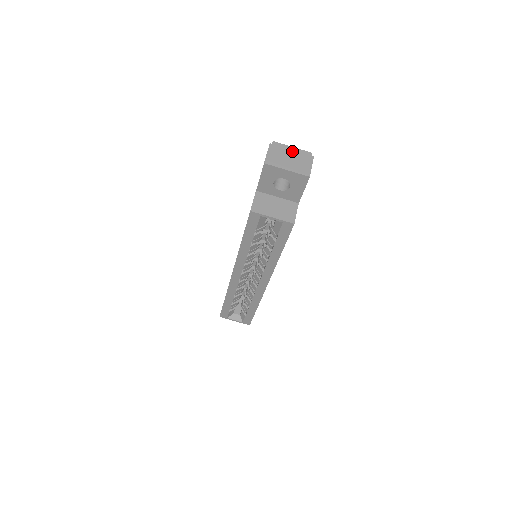
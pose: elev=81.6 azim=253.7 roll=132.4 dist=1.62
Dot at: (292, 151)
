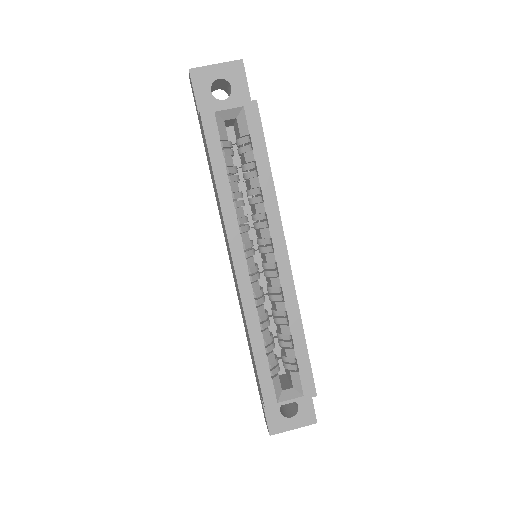
Dot at: occluded
